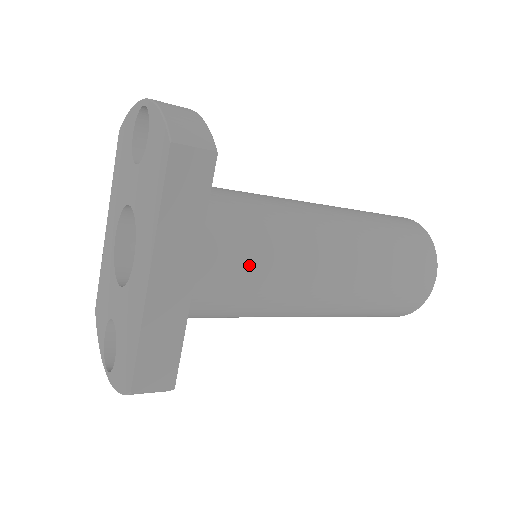
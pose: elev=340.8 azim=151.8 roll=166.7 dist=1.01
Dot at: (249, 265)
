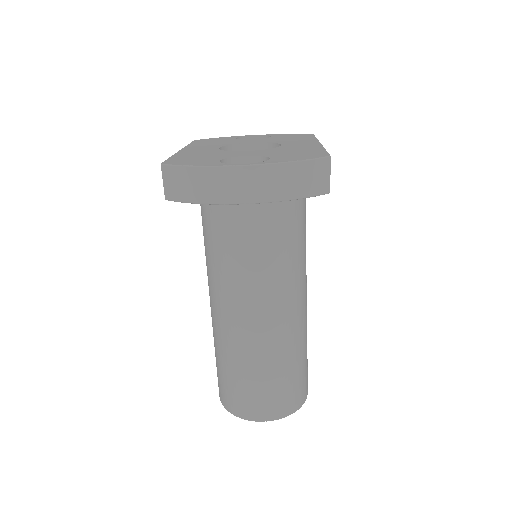
Dot at: occluded
